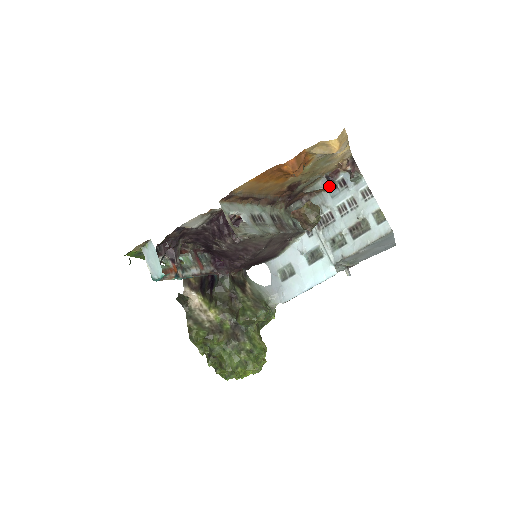
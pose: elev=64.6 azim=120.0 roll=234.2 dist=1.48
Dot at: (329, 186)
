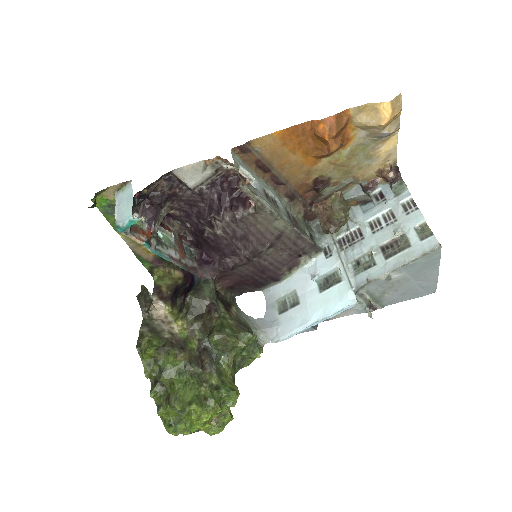
Dot at: (363, 194)
